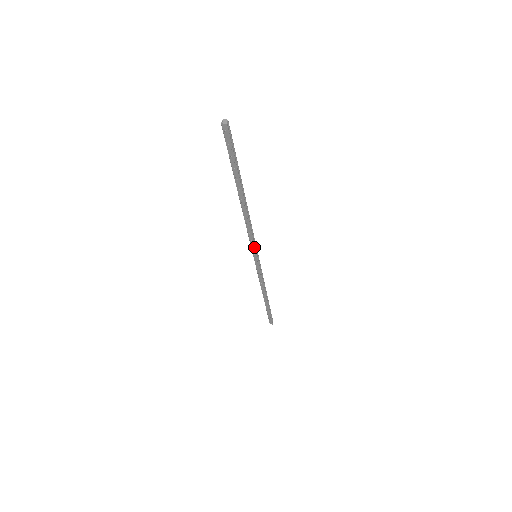
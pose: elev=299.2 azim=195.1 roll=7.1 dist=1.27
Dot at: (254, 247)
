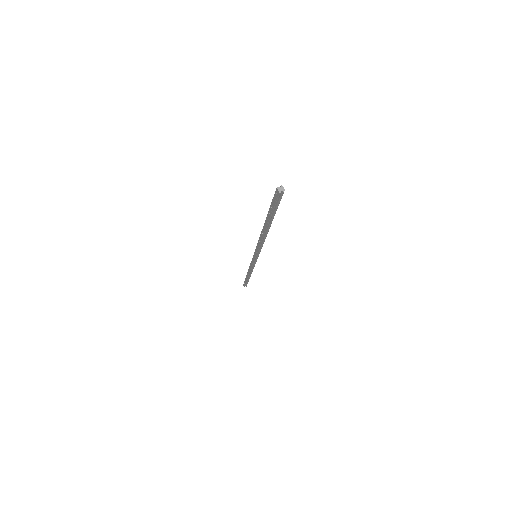
Dot at: (257, 253)
